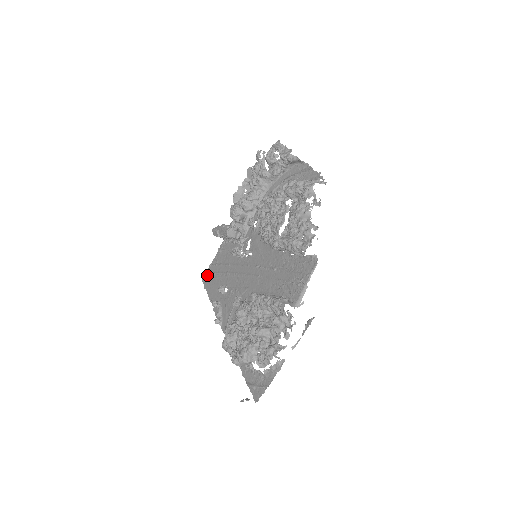
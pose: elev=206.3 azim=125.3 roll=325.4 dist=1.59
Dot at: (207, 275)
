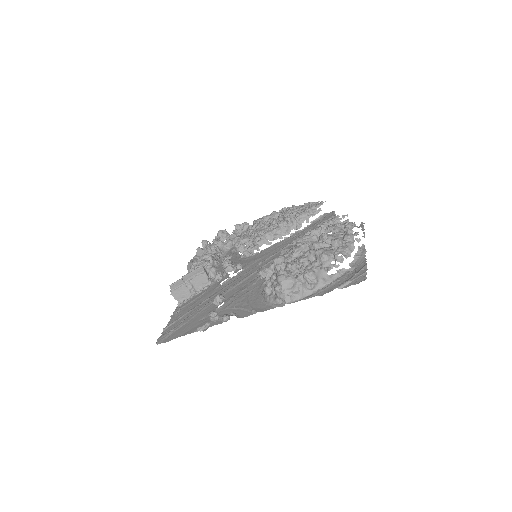
Dot at: (166, 333)
